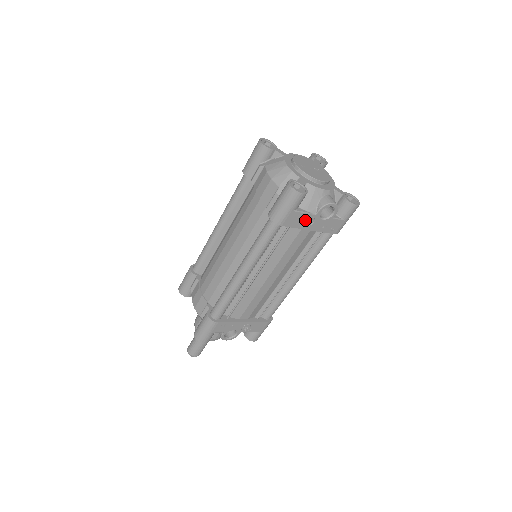
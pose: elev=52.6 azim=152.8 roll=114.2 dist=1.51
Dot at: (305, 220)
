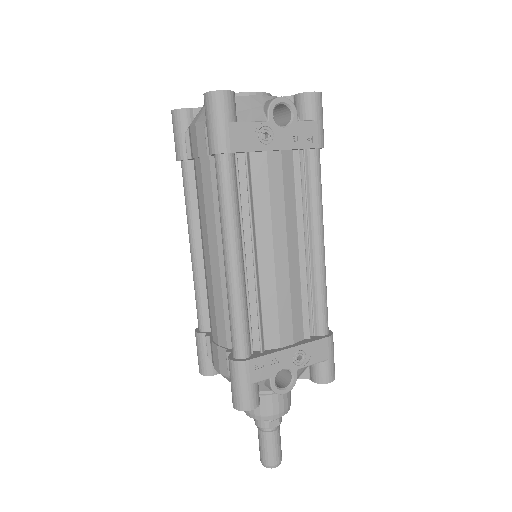
Dot at: (259, 135)
